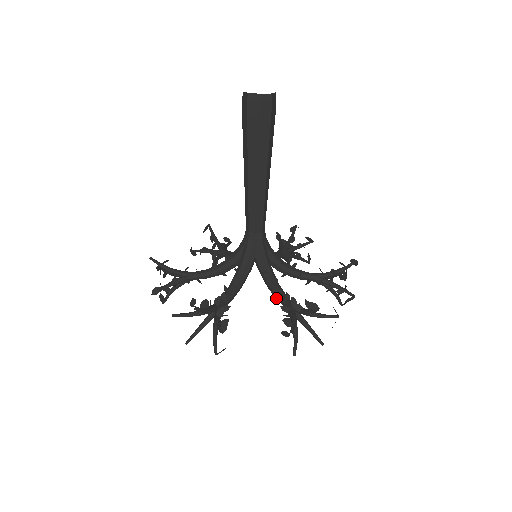
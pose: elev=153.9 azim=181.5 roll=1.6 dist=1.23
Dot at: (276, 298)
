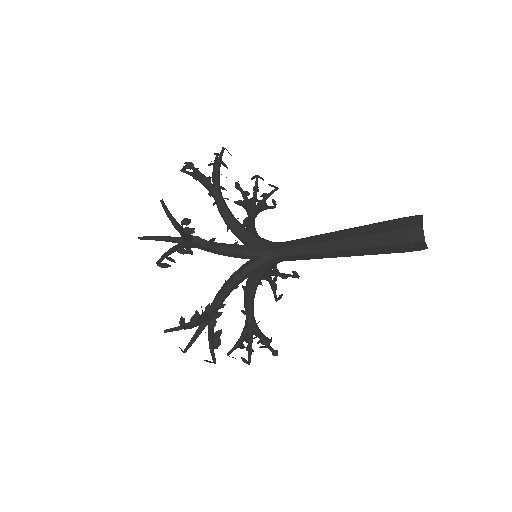
Dot at: (245, 305)
